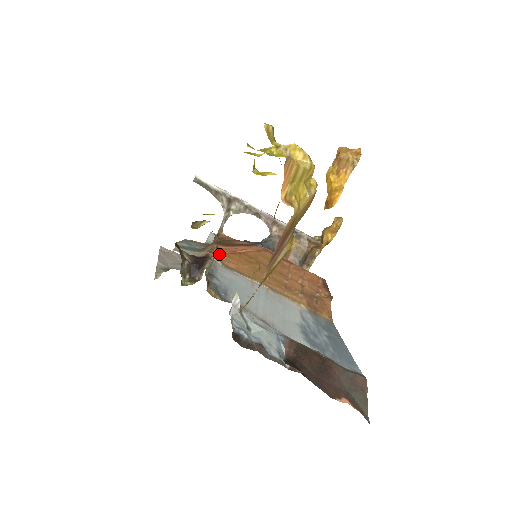
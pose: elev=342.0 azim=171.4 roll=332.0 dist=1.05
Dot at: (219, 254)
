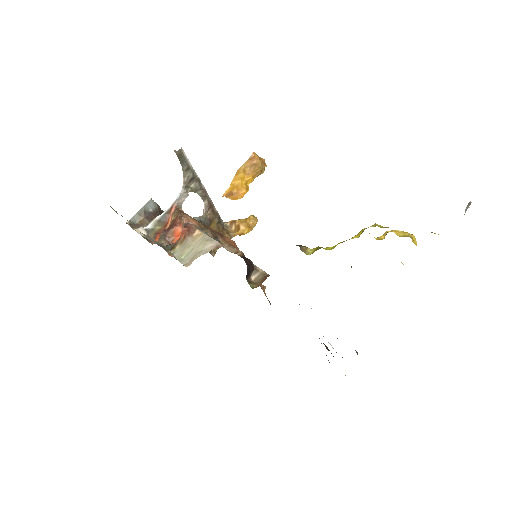
Dot at: occluded
